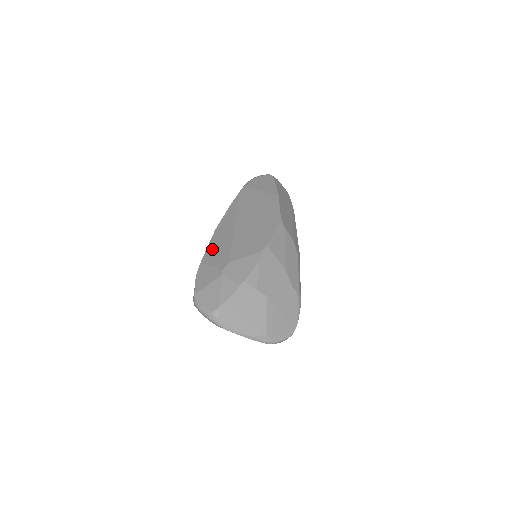
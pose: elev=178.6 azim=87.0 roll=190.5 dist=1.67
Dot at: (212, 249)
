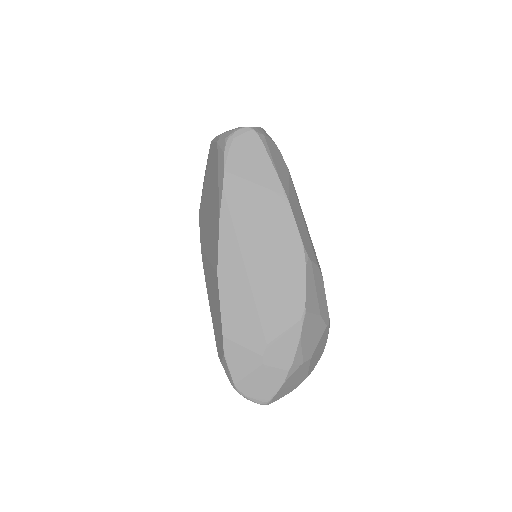
Dot at: (230, 315)
